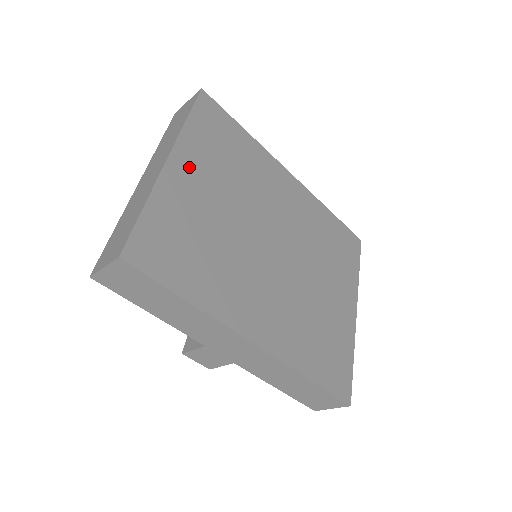
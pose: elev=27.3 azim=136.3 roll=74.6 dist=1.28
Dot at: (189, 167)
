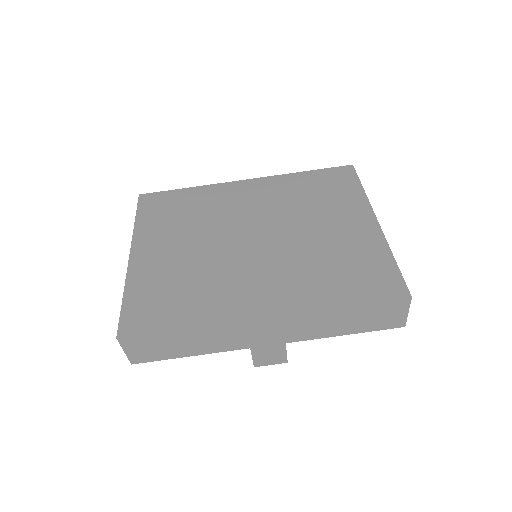
Dot at: (149, 247)
